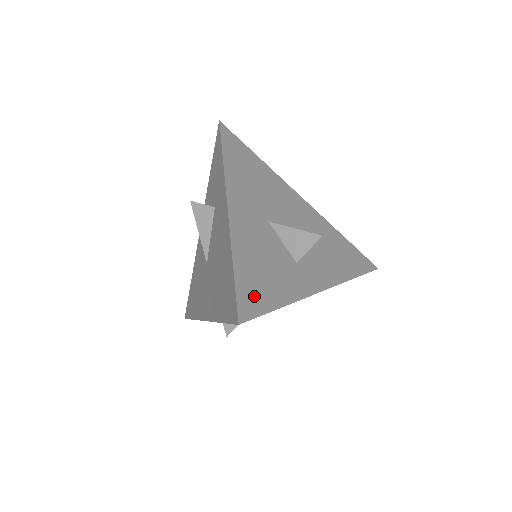
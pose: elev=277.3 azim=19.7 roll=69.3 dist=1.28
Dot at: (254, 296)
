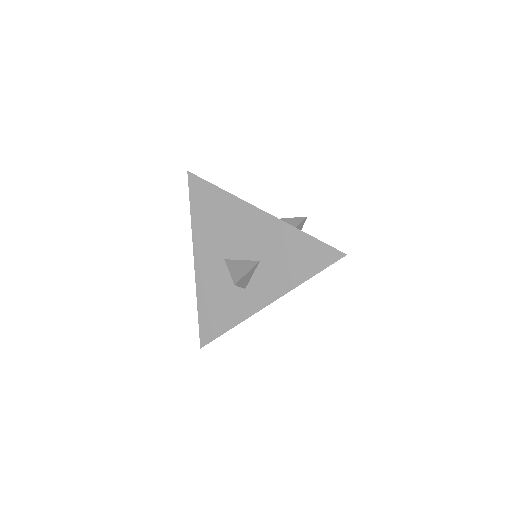
Dot at: (210, 328)
